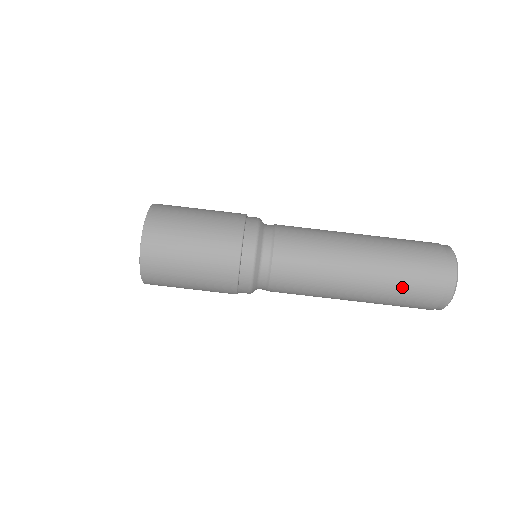
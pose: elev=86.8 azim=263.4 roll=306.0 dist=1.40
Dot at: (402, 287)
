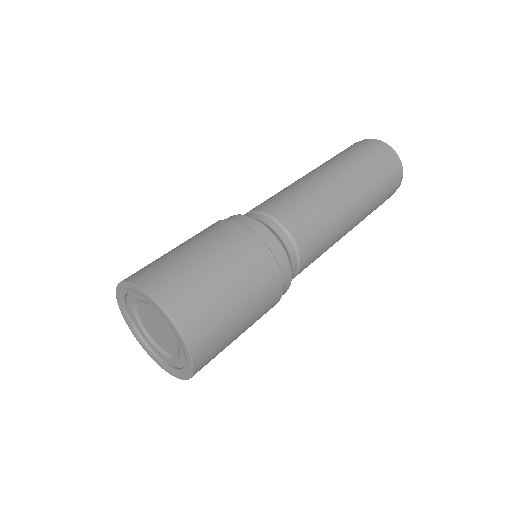
Dot at: (359, 160)
